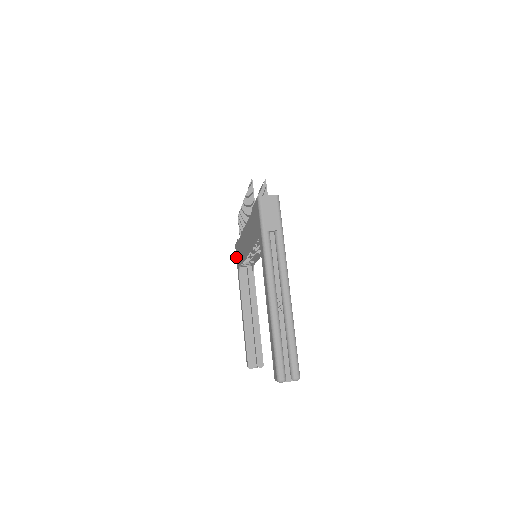
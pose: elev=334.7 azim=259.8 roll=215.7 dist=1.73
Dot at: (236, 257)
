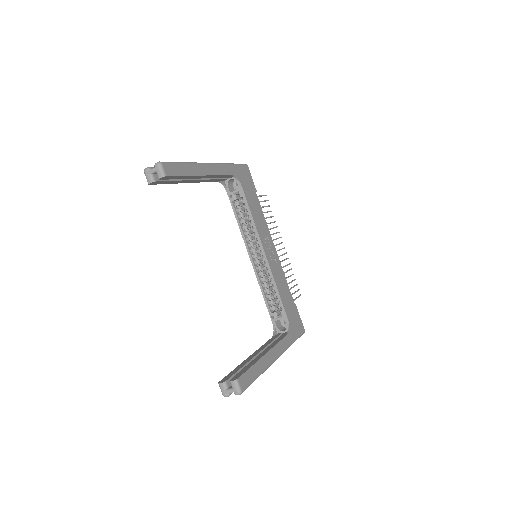
Dot at: occluded
